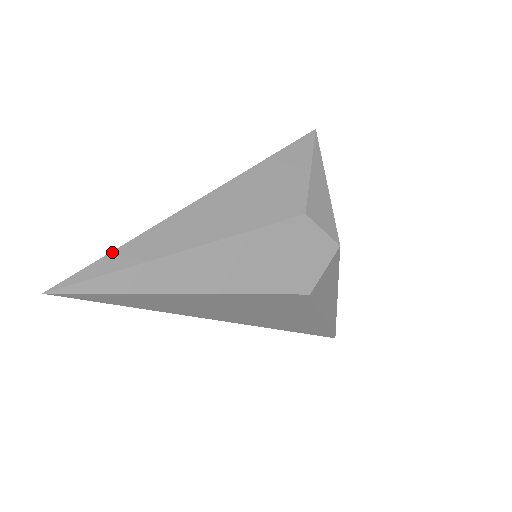
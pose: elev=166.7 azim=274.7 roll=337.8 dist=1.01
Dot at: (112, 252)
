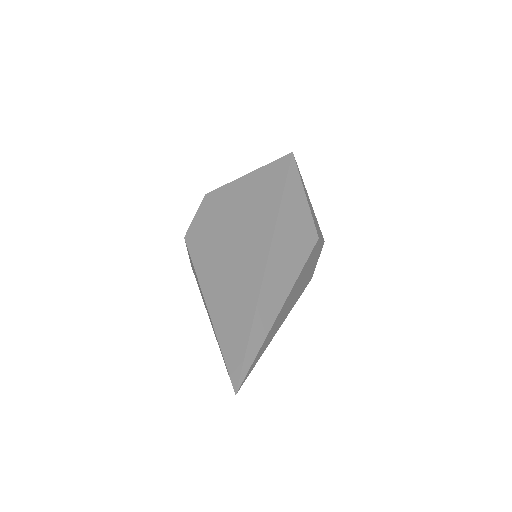
Dot at: (250, 338)
